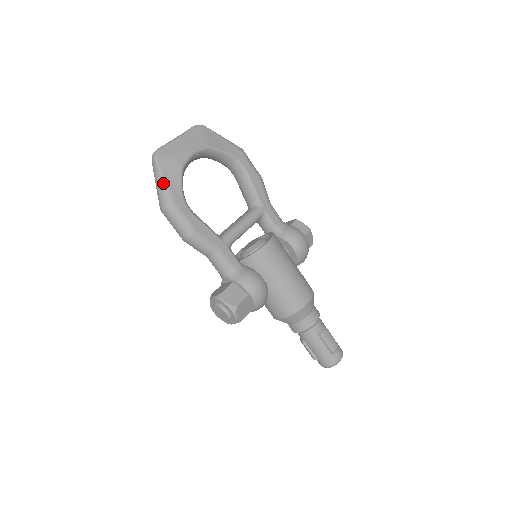
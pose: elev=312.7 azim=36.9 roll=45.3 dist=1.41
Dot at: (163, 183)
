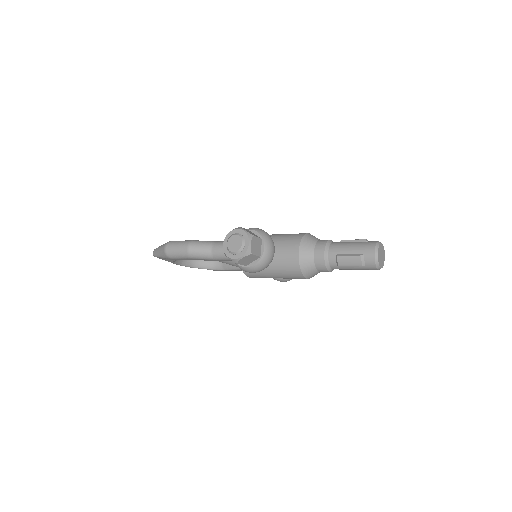
Dot at: occluded
